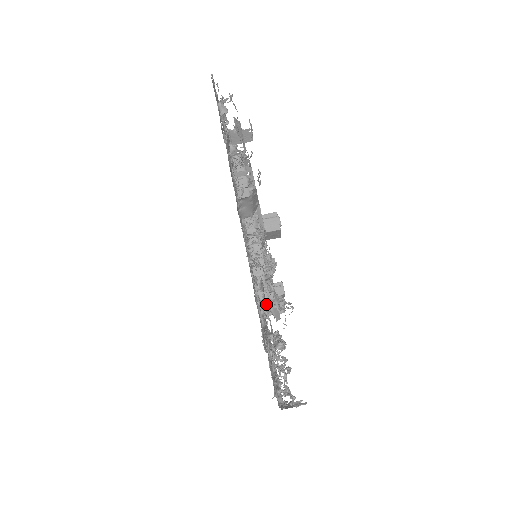
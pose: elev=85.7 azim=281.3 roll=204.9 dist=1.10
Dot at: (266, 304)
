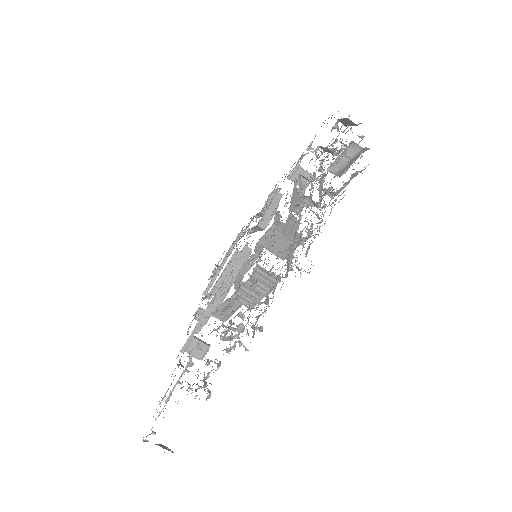
Dot at: occluded
